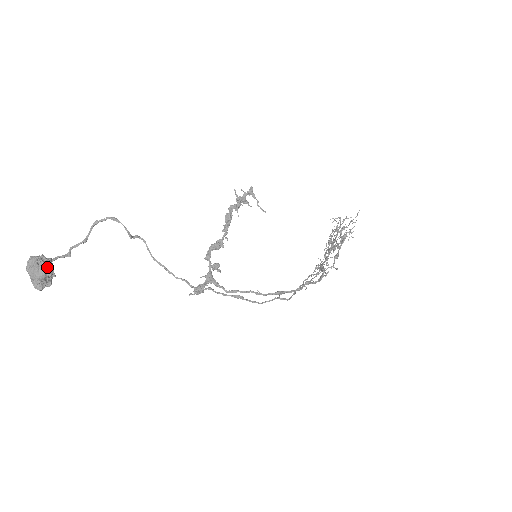
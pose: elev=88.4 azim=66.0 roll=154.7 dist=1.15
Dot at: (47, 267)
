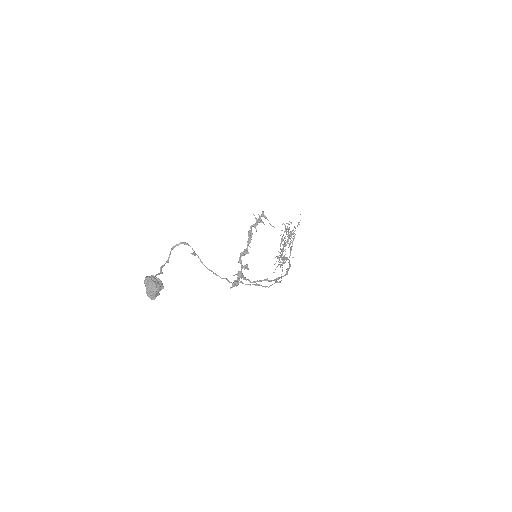
Dot at: (160, 283)
